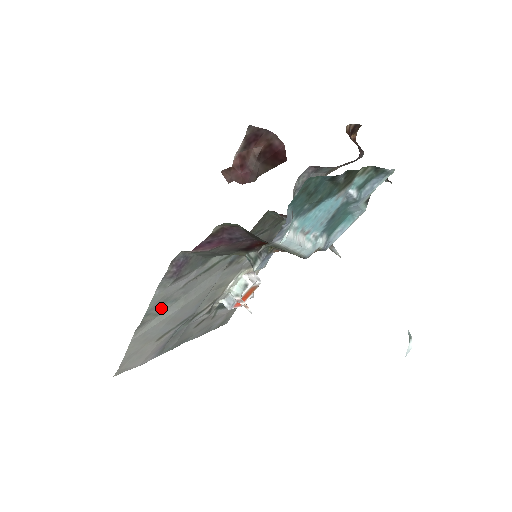
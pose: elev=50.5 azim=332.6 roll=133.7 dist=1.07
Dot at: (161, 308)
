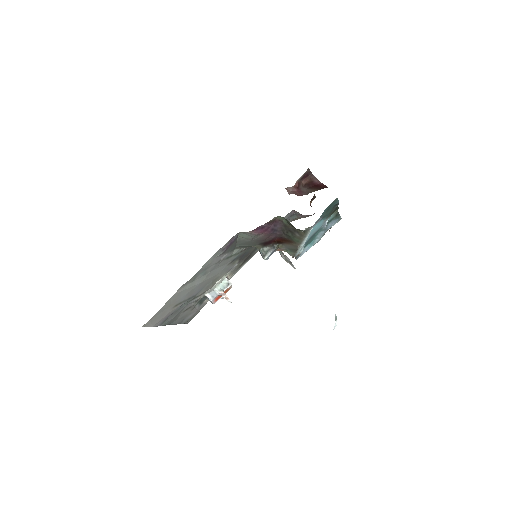
Dot at: (199, 275)
